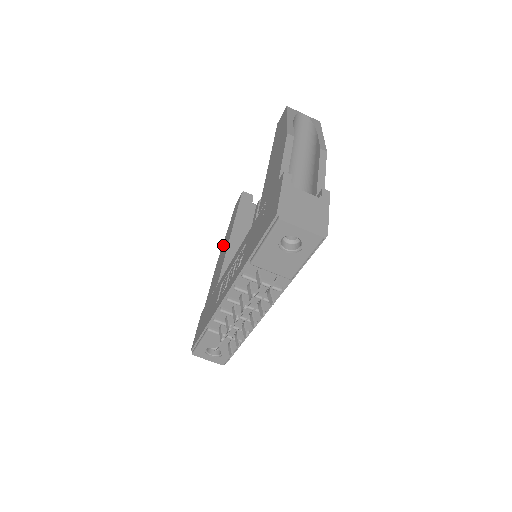
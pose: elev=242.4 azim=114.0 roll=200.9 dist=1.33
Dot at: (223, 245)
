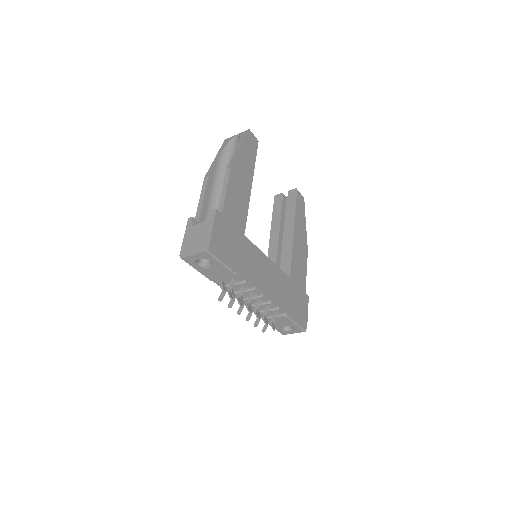
Dot at: occluded
